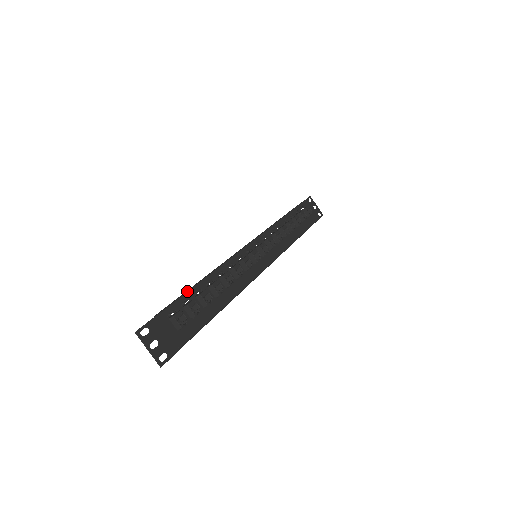
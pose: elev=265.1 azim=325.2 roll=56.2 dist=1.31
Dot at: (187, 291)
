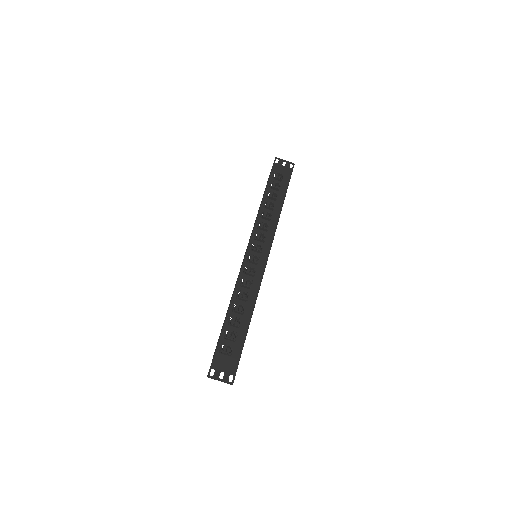
Dot at: (223, 326)
